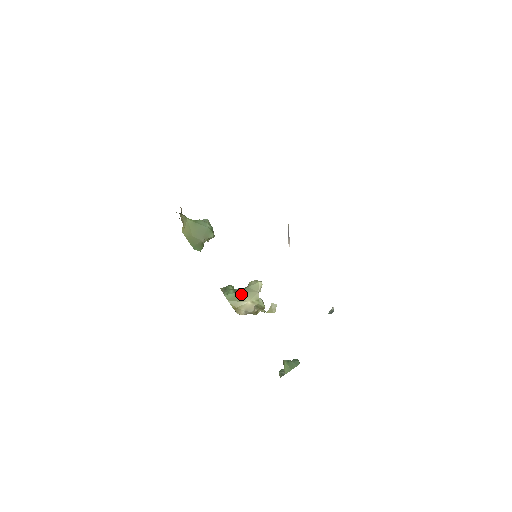
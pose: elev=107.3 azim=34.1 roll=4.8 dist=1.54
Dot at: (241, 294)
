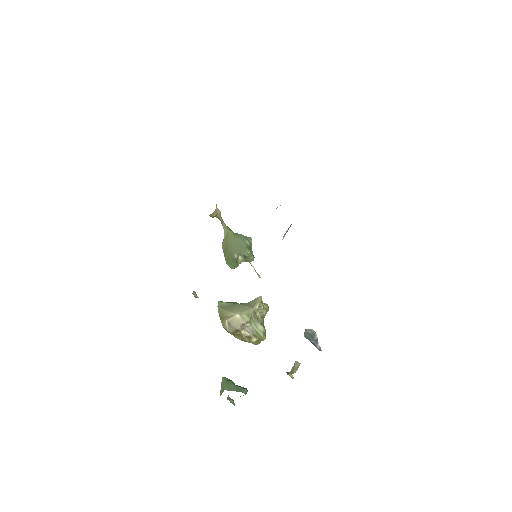
Dot at: (236, 306)
